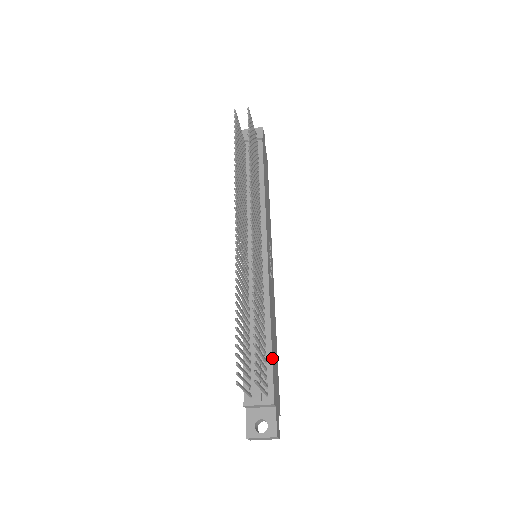
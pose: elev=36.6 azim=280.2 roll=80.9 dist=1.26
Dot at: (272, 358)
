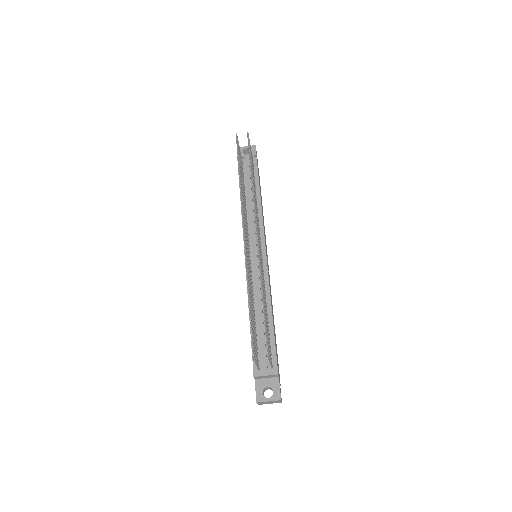
Dot at: (274, 339)
